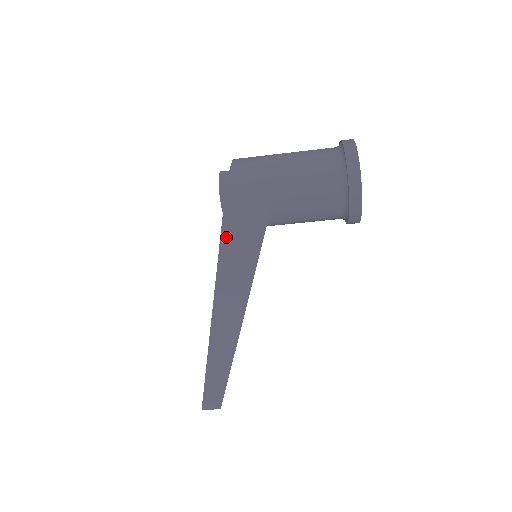
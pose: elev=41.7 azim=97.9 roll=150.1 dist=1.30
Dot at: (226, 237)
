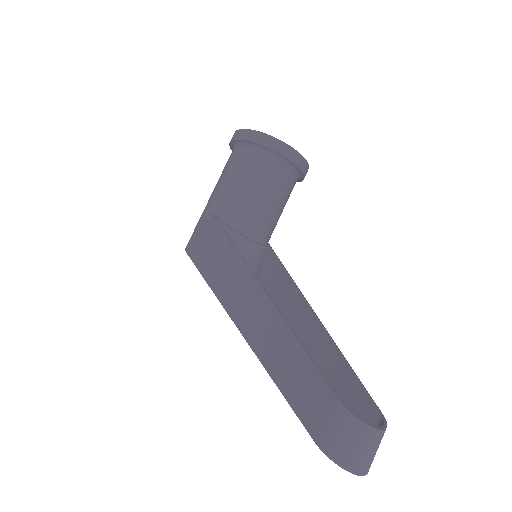
Dot at: (199, 261)
